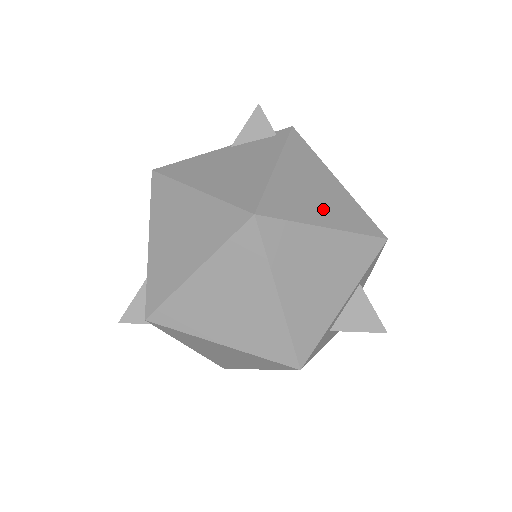
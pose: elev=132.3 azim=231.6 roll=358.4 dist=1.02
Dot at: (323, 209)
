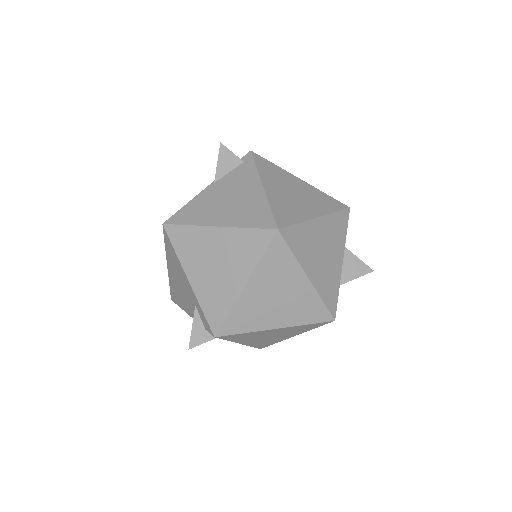
Dot at: (307, 205)
